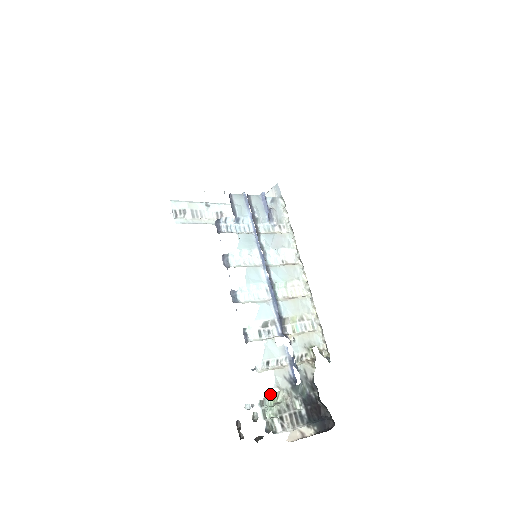
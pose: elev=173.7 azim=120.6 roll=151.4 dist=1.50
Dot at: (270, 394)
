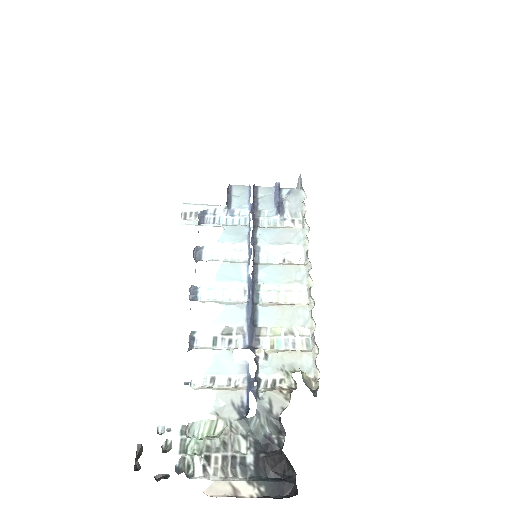
Dot at: (201, 421)
